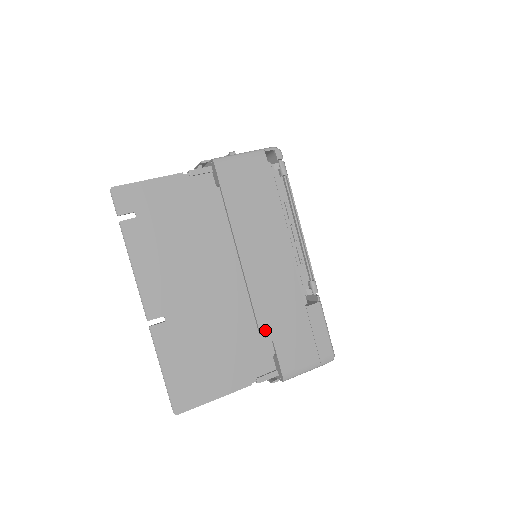
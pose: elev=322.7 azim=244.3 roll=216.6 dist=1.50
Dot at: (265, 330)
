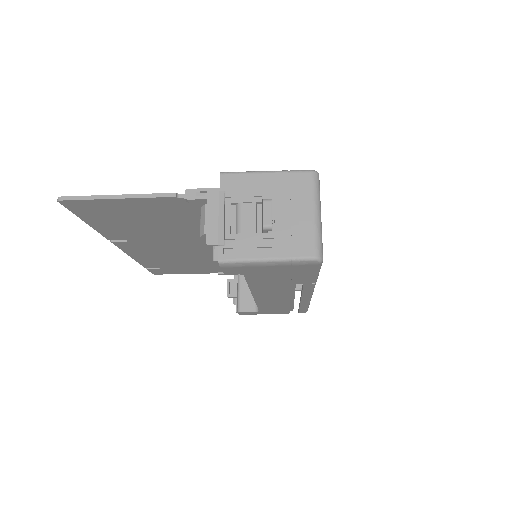
Dot at: occluded
